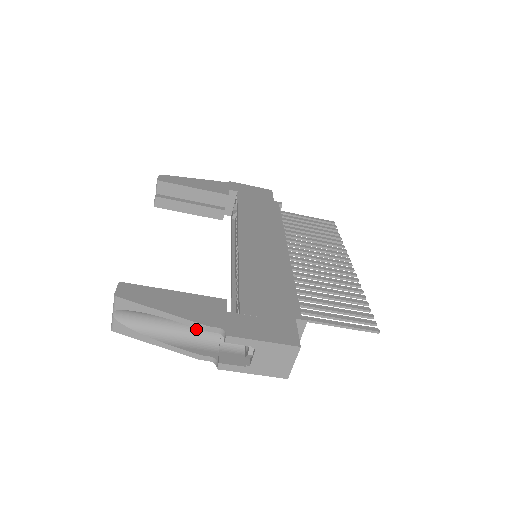
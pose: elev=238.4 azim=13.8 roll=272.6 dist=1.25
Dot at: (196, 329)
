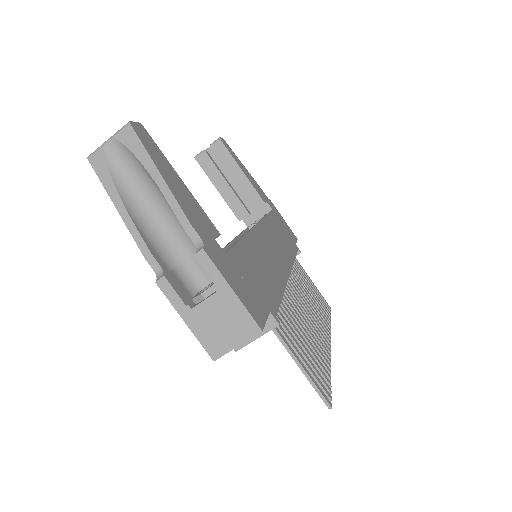
Dot at: (169, 231)
